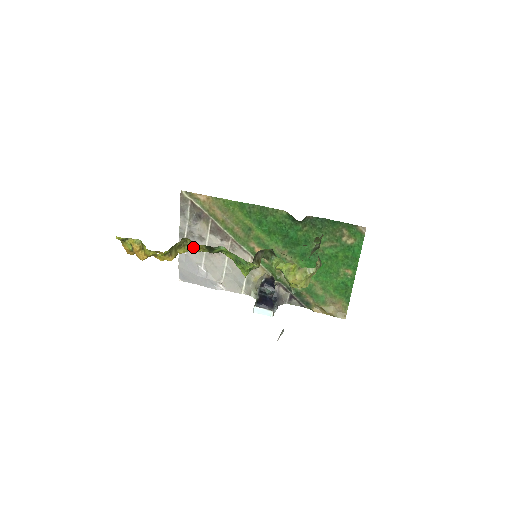
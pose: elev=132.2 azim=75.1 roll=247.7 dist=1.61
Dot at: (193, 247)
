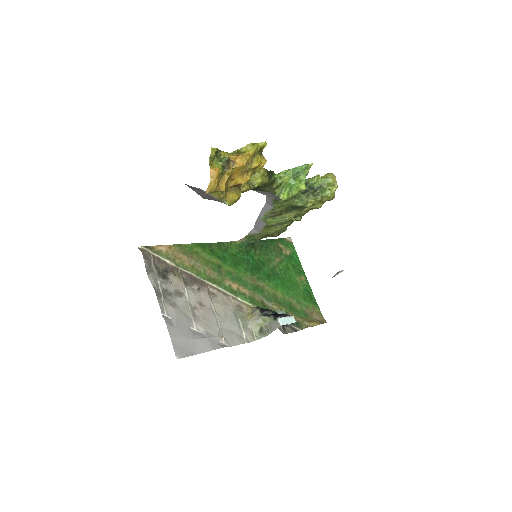
Dot at: (255, 179)
